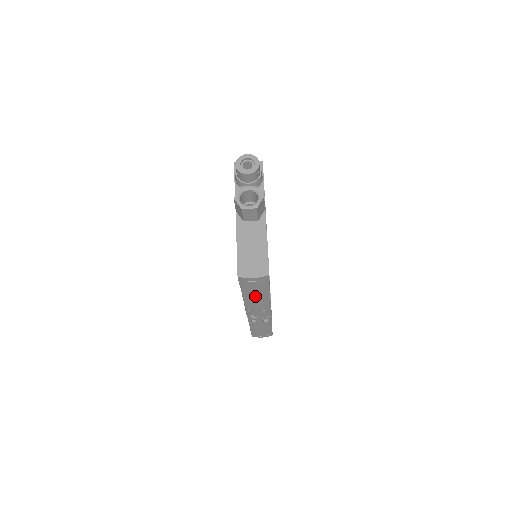
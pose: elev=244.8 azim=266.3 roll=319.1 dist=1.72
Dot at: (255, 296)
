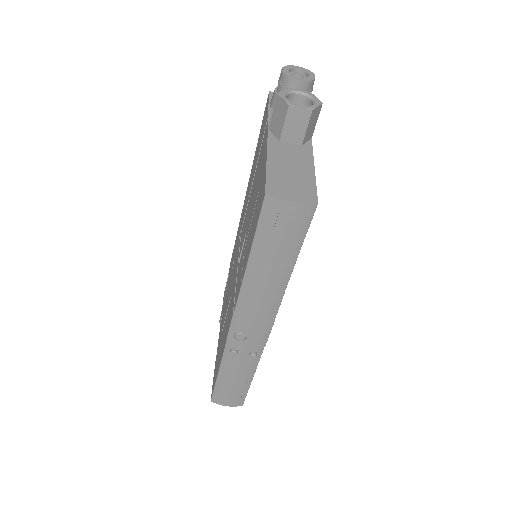
Dot at: (268, 268)
